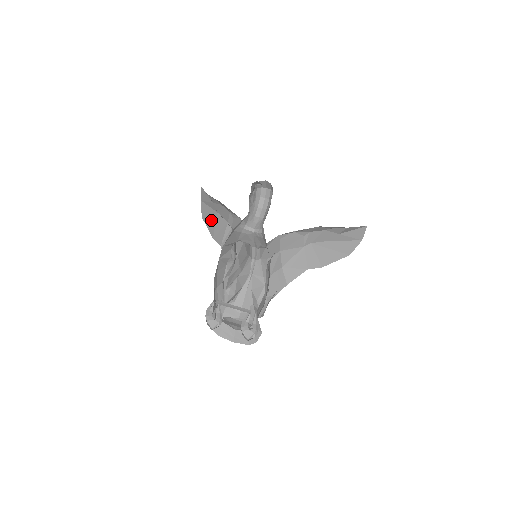
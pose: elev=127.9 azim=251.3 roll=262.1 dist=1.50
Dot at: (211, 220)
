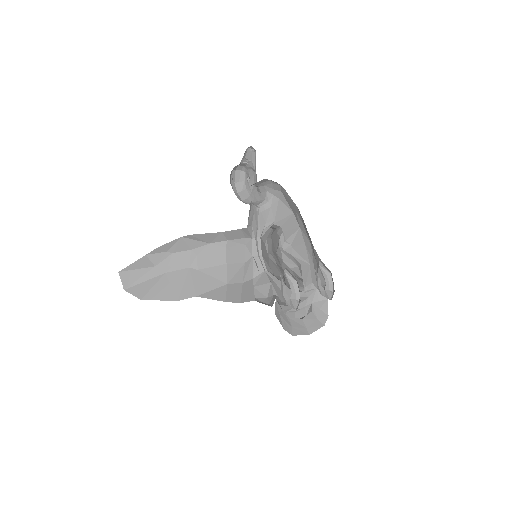
Dot at: (161, 288)
